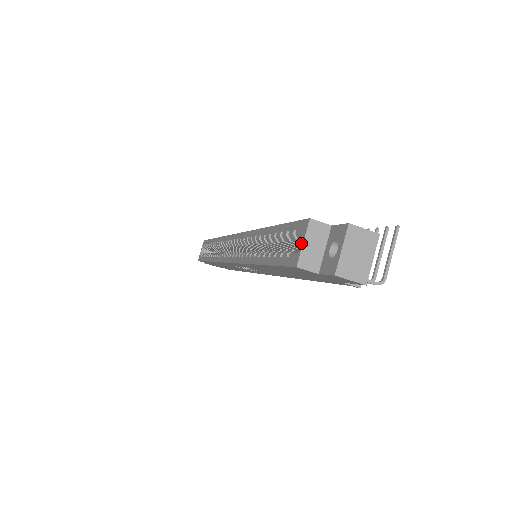
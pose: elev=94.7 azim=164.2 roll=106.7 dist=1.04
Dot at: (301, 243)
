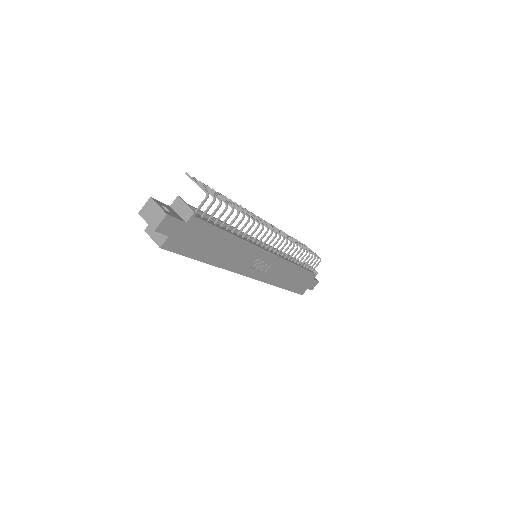
Dot at: (153, 240)
